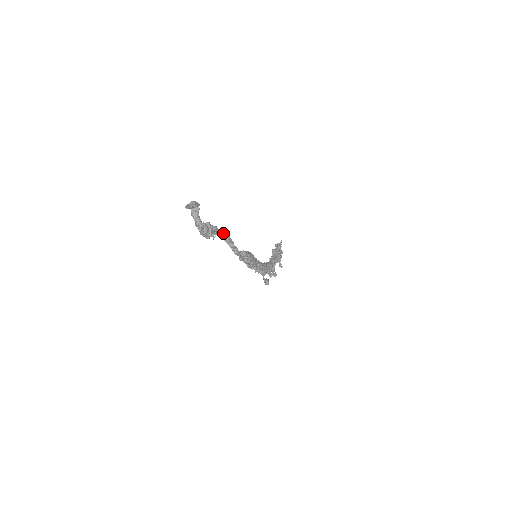
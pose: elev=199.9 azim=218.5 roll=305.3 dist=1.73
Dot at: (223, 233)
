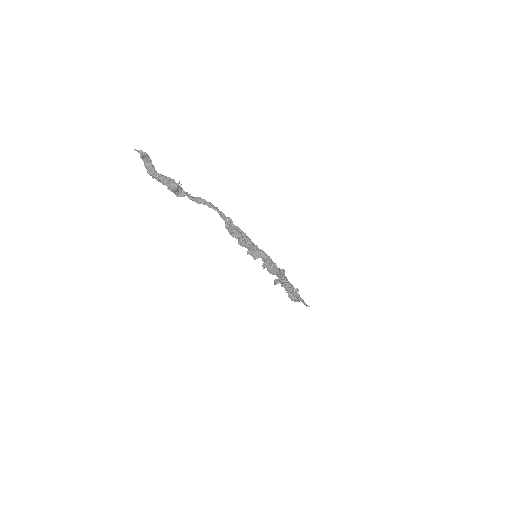
Dot at: (193, 197)
